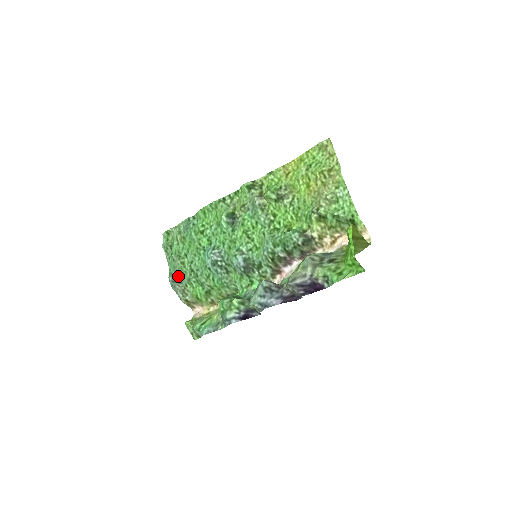
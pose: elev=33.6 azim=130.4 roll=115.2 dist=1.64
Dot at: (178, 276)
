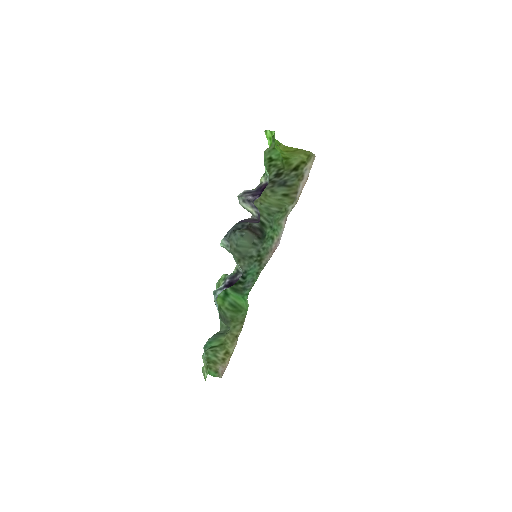
Dot at: occluded
